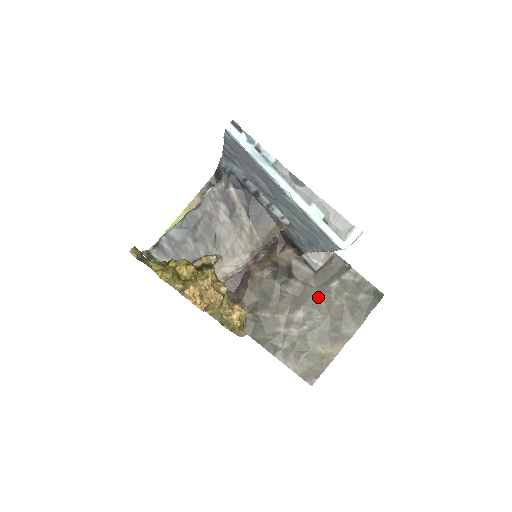
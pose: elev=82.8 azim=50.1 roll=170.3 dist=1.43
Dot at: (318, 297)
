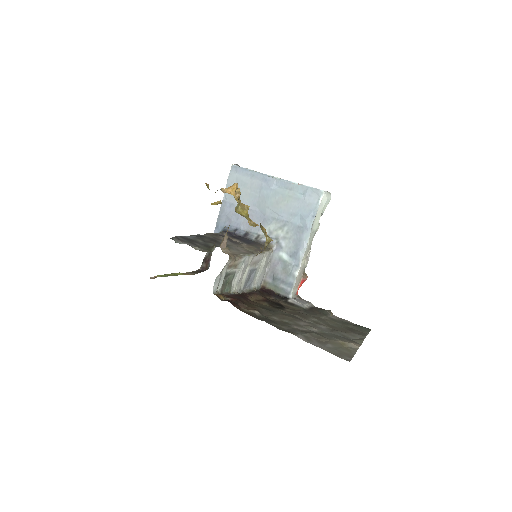
Dot at: (315, 320)
